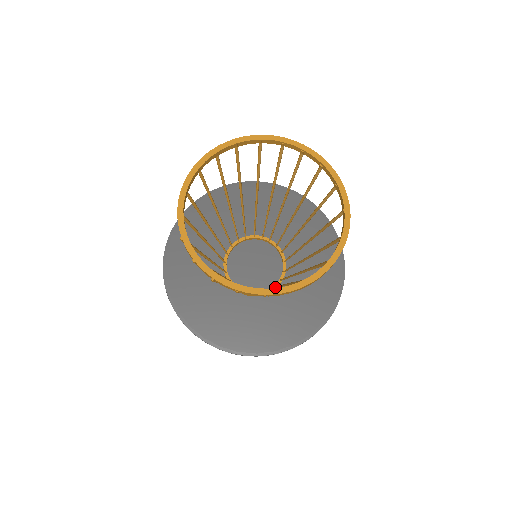
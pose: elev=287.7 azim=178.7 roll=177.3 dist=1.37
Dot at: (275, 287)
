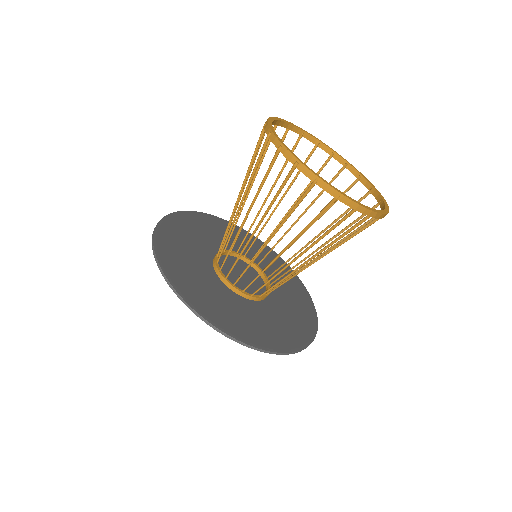
Dot at: (266, 291)
